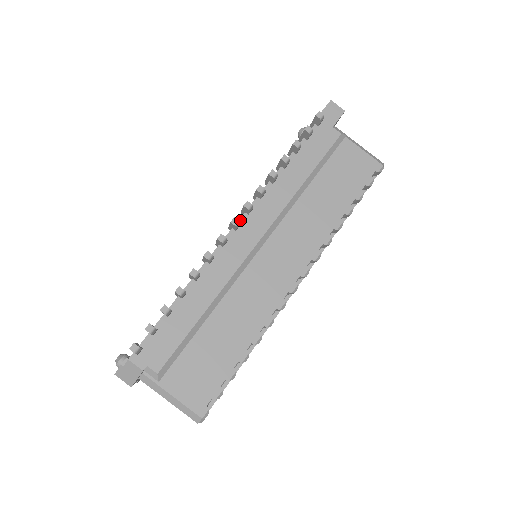
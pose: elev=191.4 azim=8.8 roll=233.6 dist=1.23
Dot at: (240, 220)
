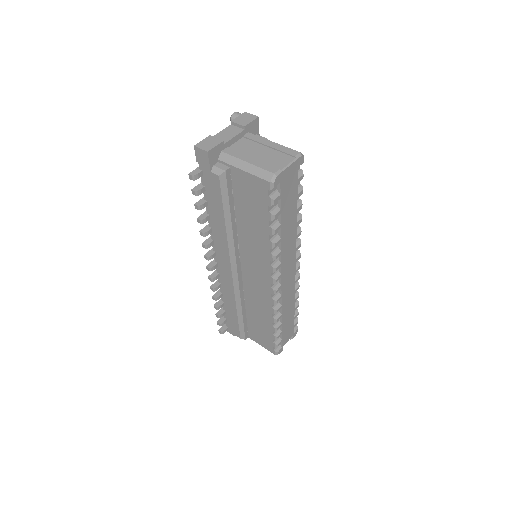
Dot at: (215, 259)
